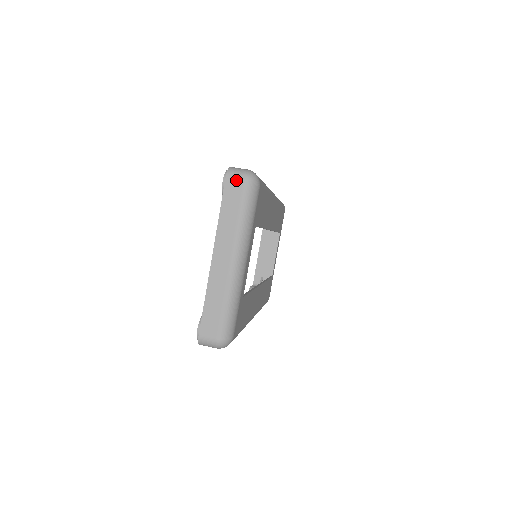
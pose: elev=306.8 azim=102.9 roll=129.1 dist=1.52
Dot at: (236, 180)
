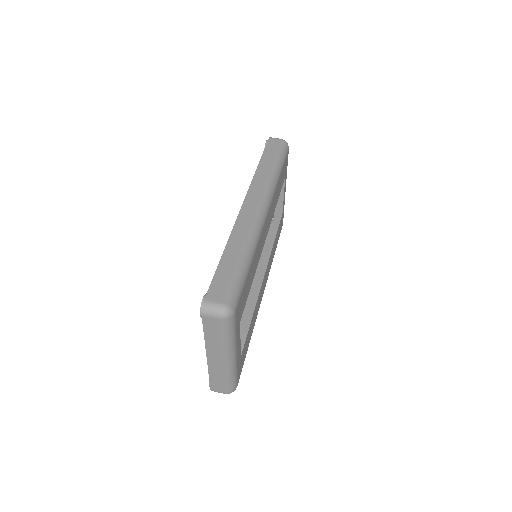
Dot at: (211, 318)
